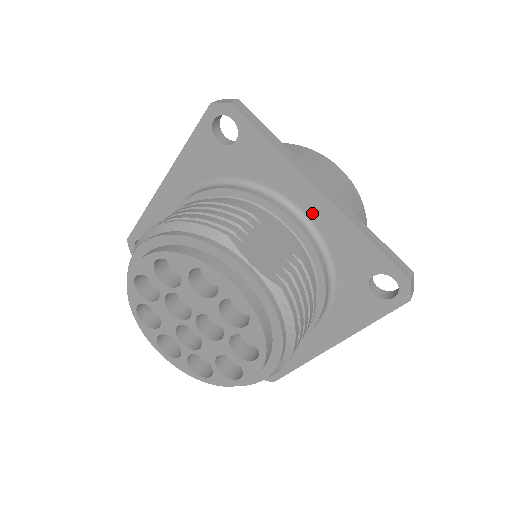
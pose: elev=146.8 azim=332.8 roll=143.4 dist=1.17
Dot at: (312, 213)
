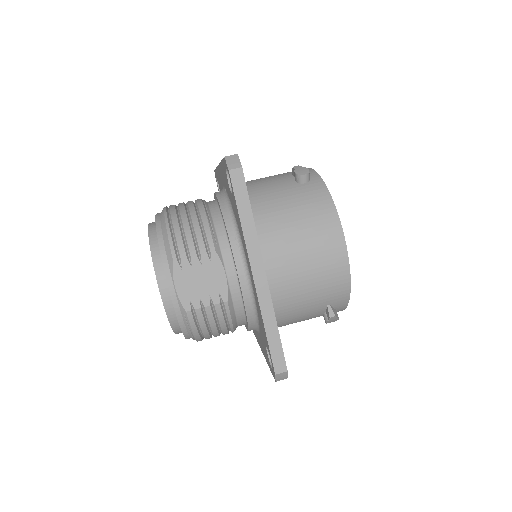
Dot at: occluded
